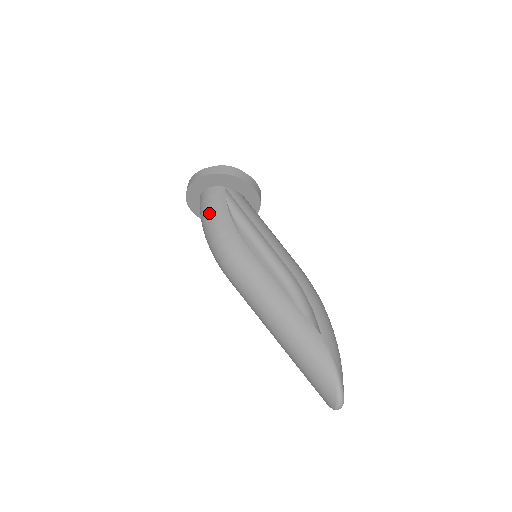
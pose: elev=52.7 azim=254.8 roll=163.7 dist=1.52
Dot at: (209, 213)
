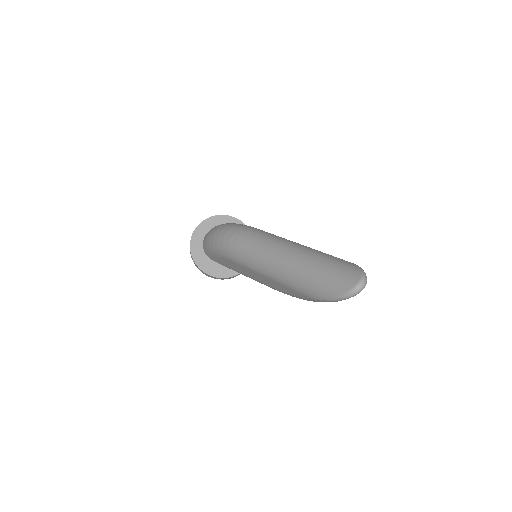
Dot at: occluded
